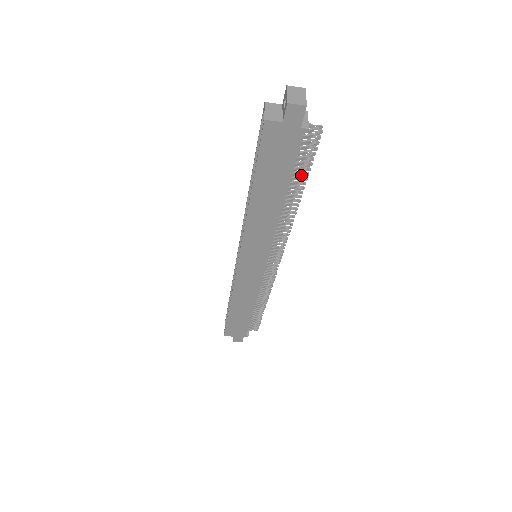
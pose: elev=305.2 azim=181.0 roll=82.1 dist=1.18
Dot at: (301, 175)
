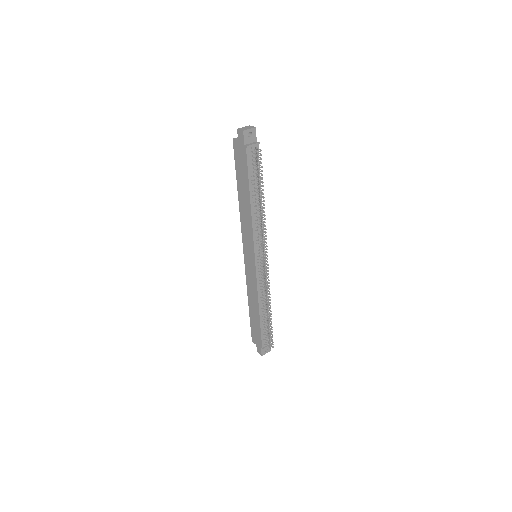
Dot at: (261, 186)
